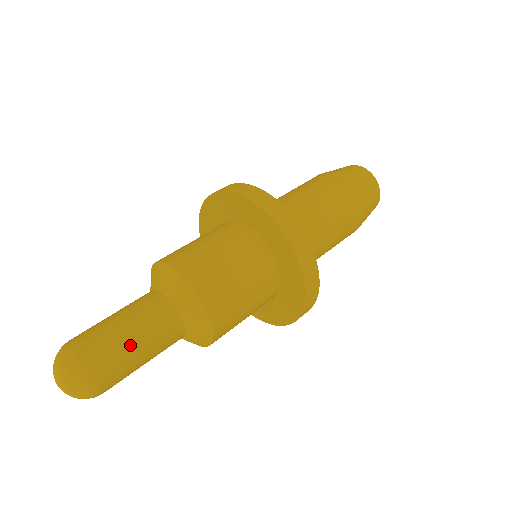
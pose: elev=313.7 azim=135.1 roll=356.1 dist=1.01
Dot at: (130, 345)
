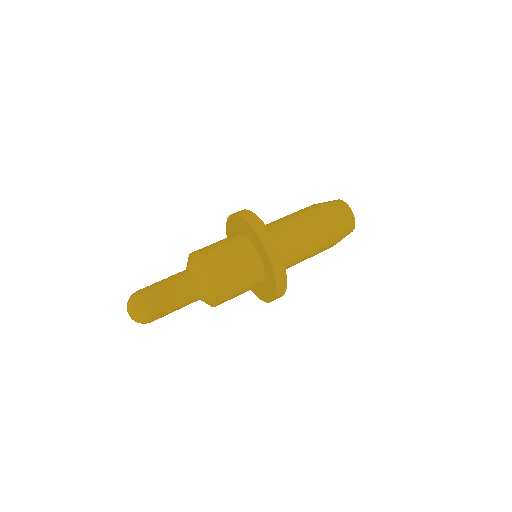
Dot at: (166, 295)
